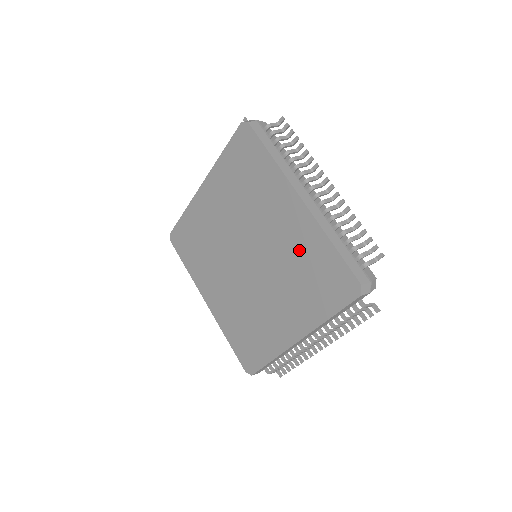
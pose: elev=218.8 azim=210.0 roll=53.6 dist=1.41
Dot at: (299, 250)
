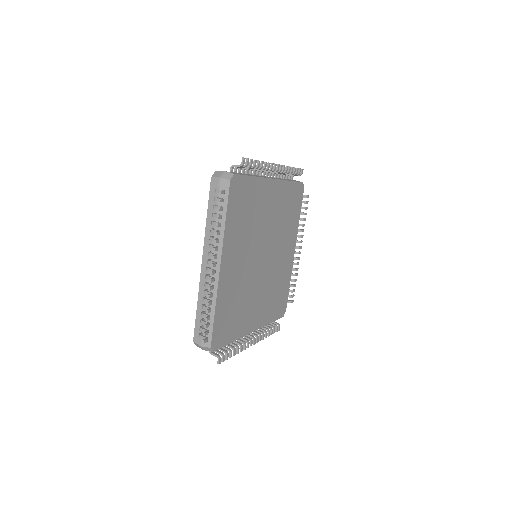
Dot at: occluded
